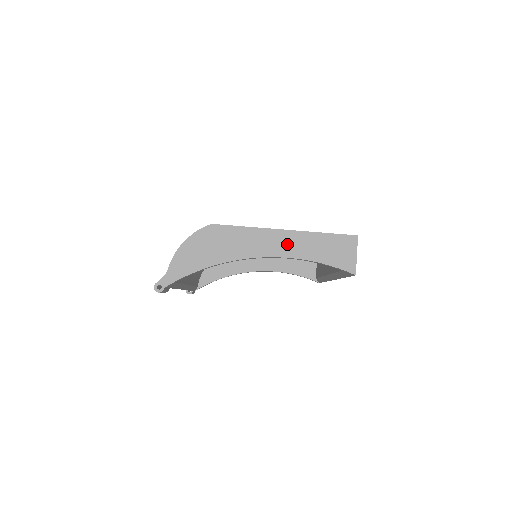
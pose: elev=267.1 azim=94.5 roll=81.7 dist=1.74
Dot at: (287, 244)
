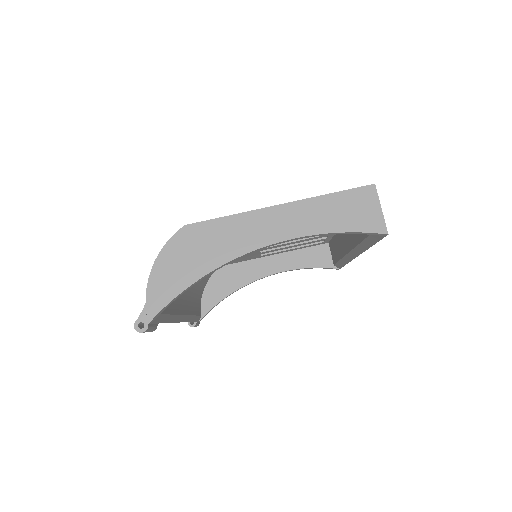
Dot at: (288, 221)
